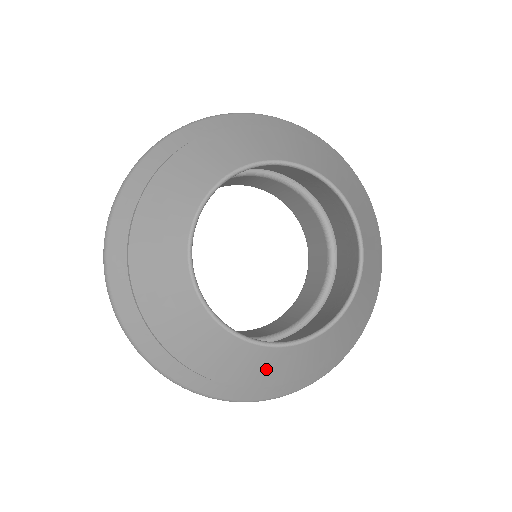
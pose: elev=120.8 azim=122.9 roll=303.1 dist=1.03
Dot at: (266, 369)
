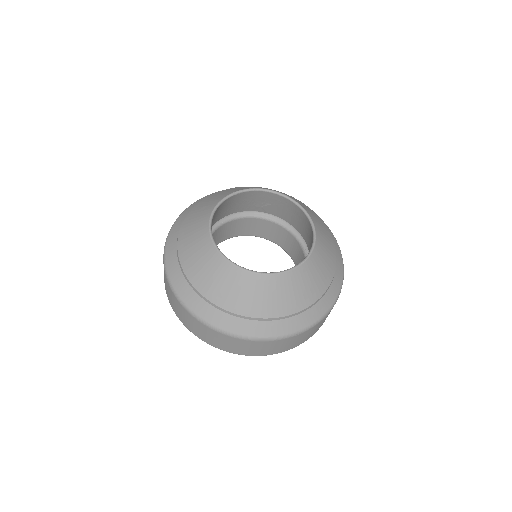
Dot at: (203, 267)
